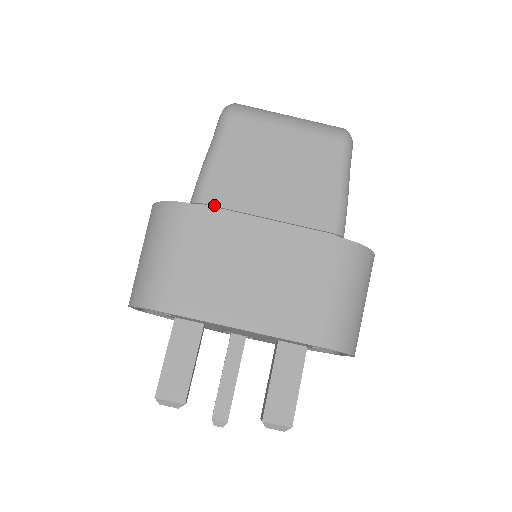
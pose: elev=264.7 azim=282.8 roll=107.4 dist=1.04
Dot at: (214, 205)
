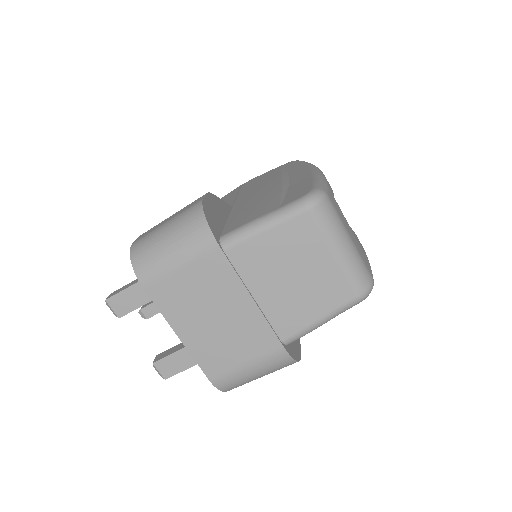
Dot at: (231, 259)
